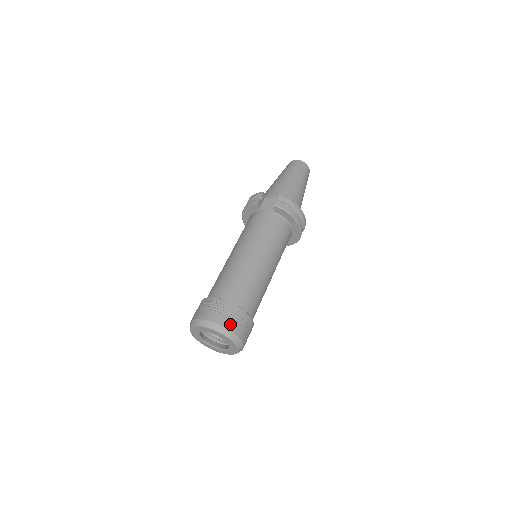
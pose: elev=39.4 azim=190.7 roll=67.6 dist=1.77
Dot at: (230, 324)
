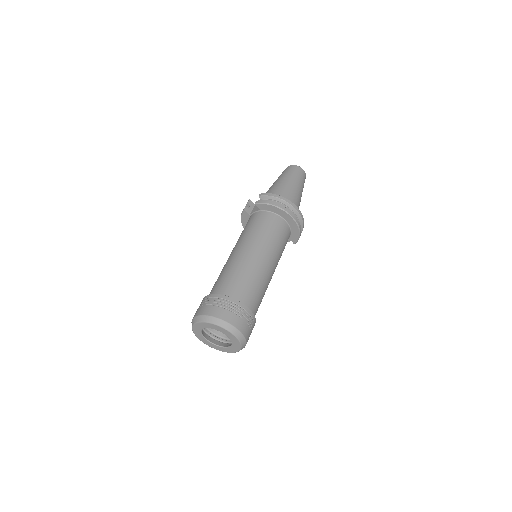
Dot at: (216, 312)
